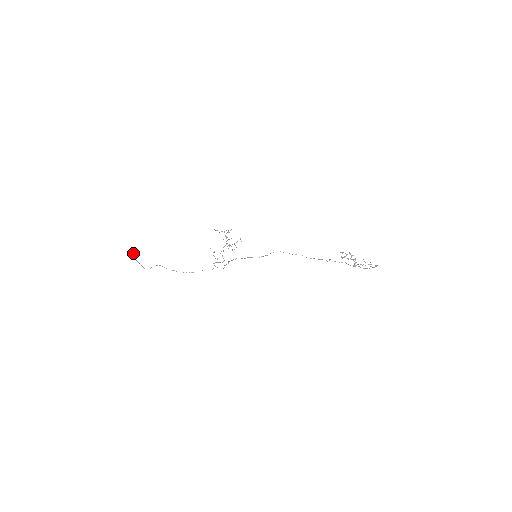
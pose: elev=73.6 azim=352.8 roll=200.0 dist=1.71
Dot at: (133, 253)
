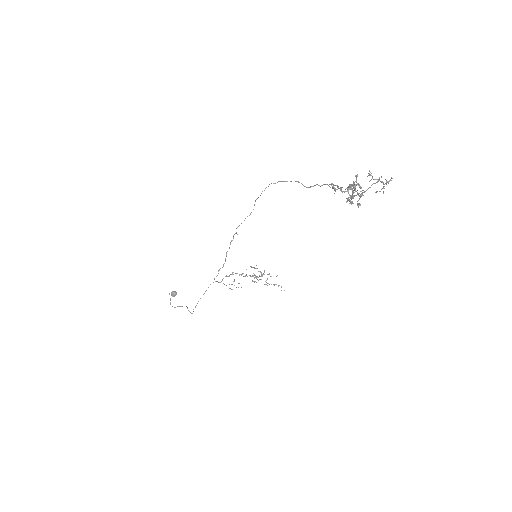
Dot at: (176, 292)
